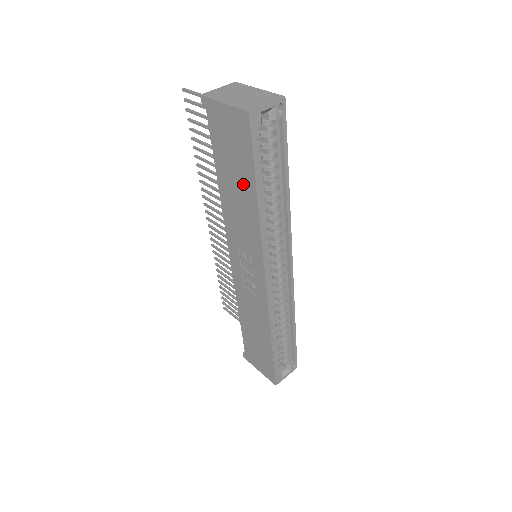
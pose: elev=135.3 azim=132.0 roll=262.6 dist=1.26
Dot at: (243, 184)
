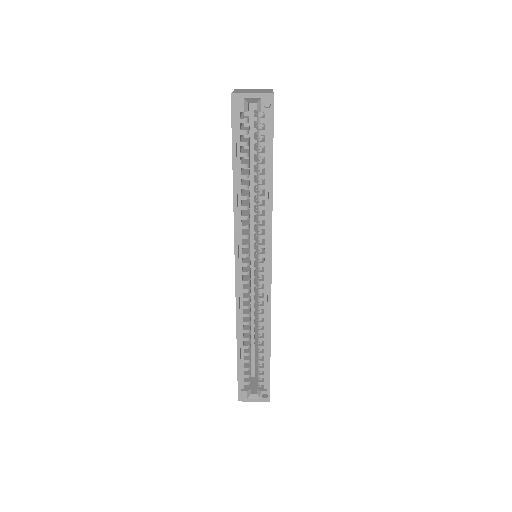
Dot at: occluded
